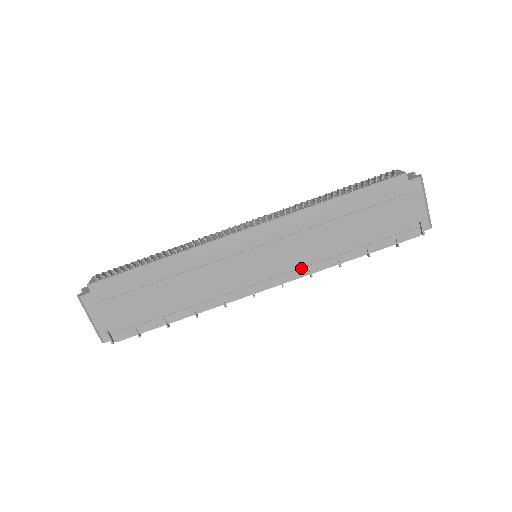
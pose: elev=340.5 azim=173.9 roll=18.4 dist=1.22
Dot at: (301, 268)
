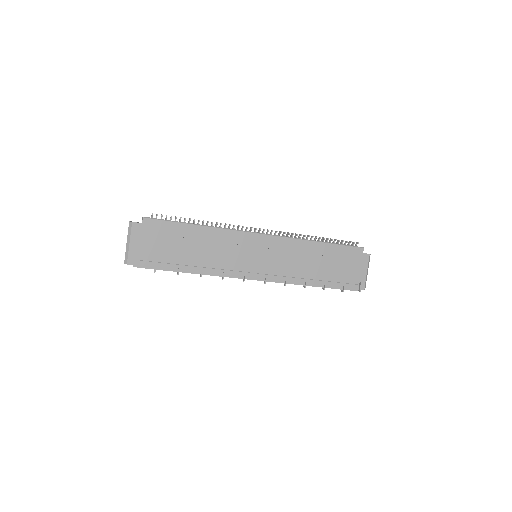
Dot at: (282, 276)
